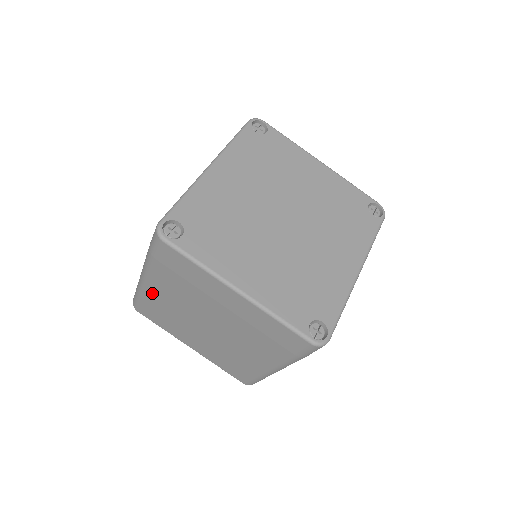
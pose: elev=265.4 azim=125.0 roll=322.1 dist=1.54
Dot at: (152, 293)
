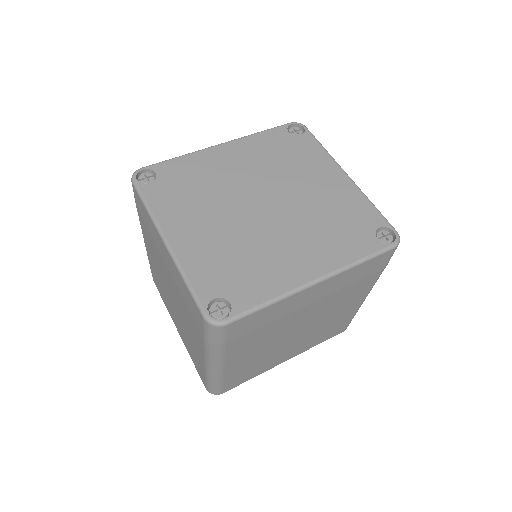
Dot at: occluded
